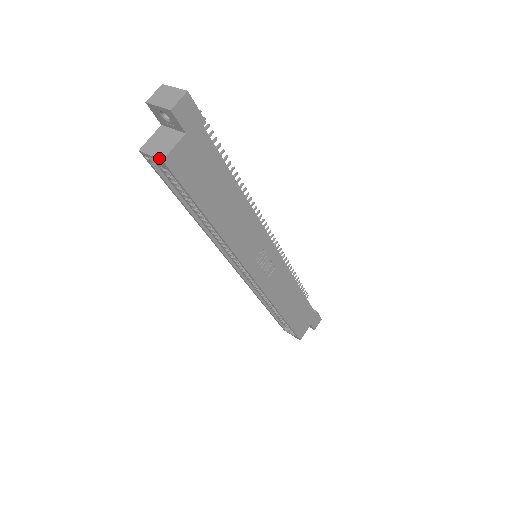
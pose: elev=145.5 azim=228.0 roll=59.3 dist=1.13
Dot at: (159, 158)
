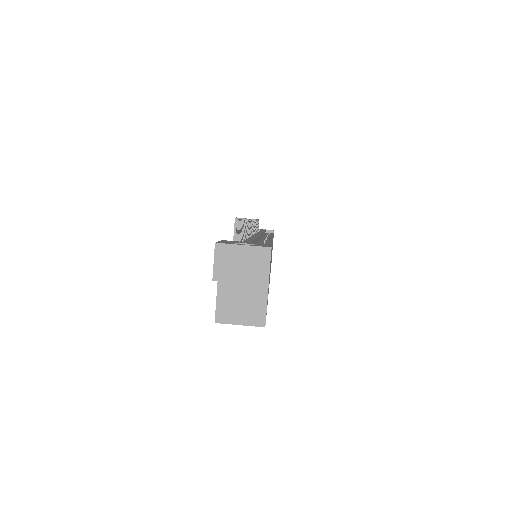
Dot at: (257, 326)
